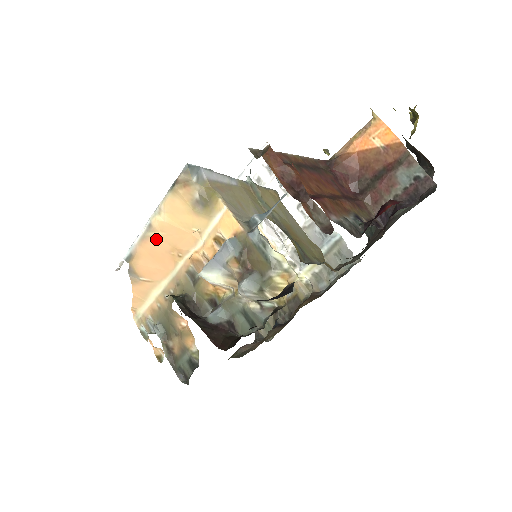
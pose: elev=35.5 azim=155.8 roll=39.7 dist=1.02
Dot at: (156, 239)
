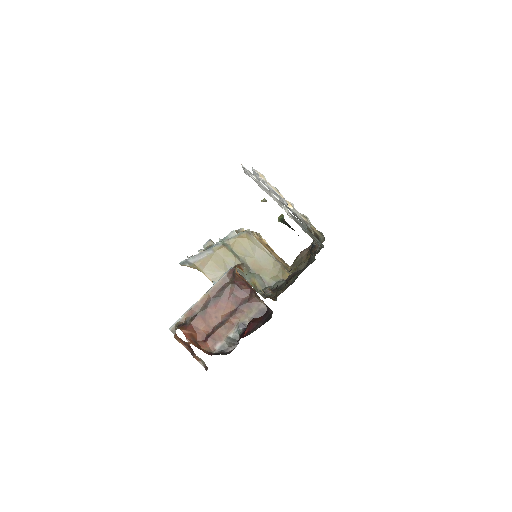
Dot at: occluded
